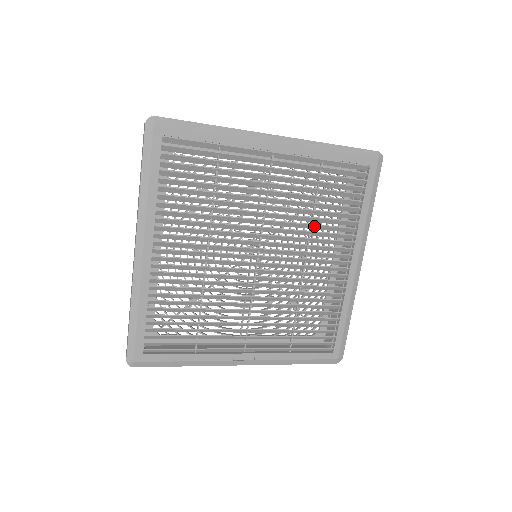
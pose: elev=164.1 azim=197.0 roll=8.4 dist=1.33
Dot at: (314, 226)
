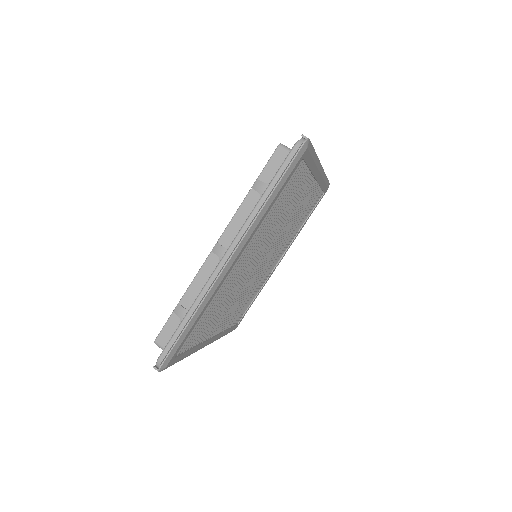
Dot at: (283, 215)
